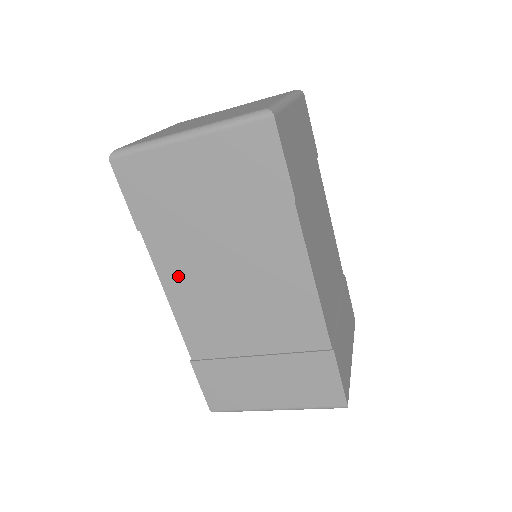
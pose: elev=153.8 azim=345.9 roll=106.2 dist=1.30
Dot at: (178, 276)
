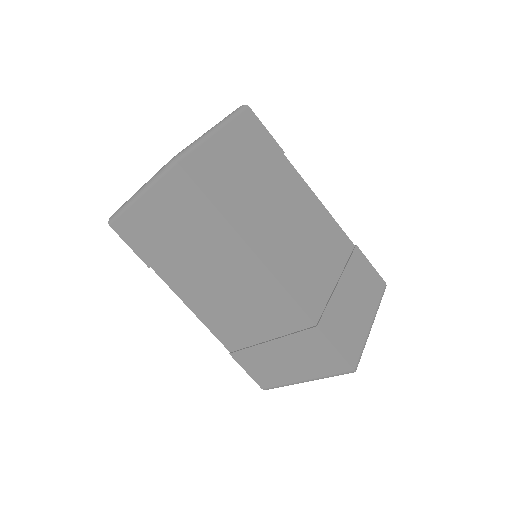
Dot at: (188, 293)
